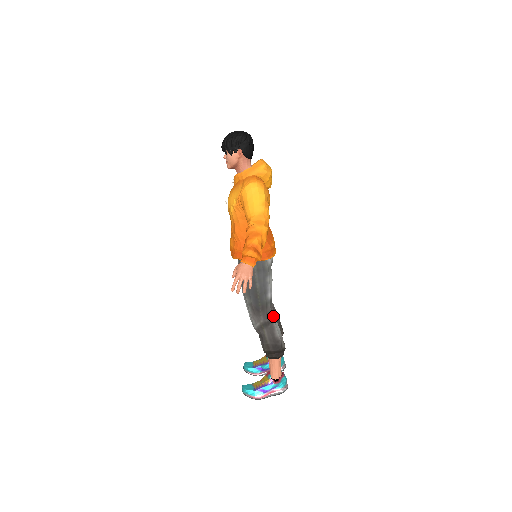
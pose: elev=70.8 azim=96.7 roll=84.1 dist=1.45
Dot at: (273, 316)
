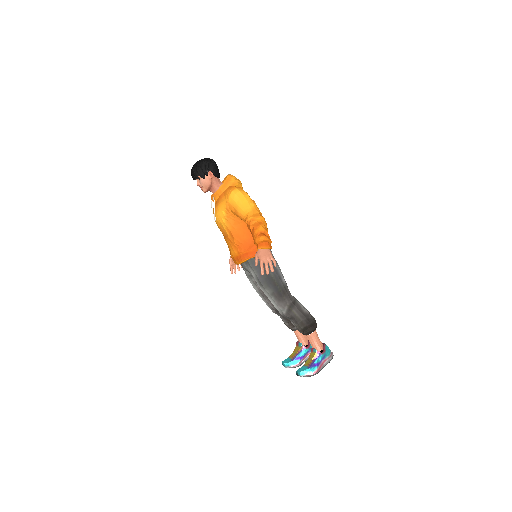
Dot at: (294, 297)
